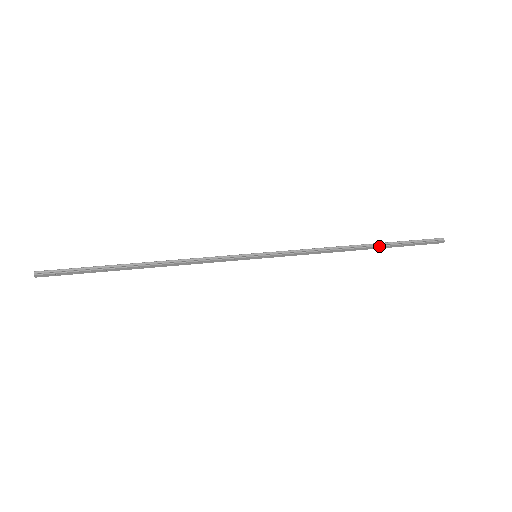
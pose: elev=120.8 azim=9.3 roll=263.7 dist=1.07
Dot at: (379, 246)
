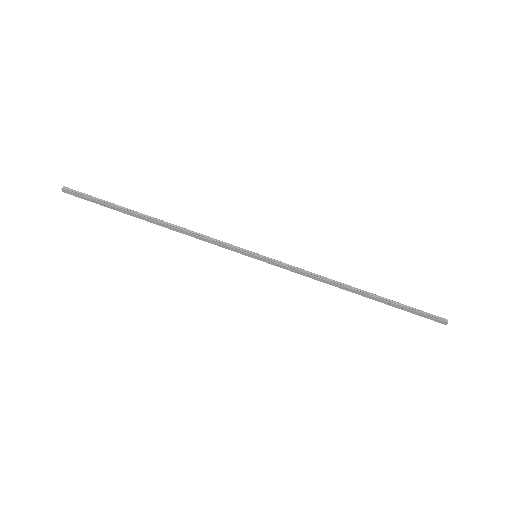
Dot at: (378, 298)
